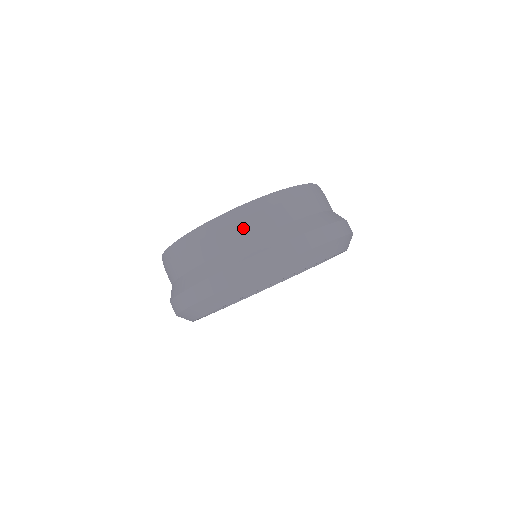
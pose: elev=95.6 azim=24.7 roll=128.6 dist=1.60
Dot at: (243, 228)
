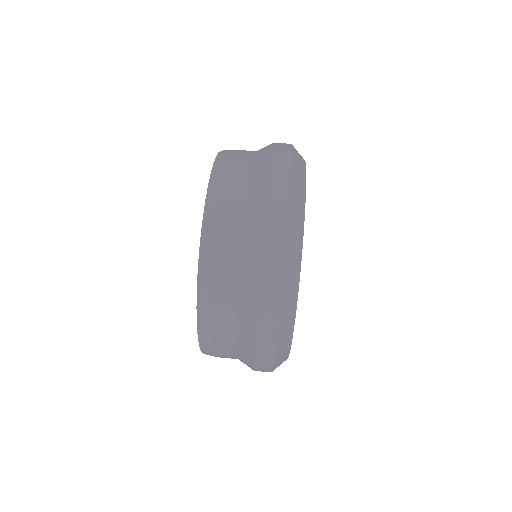
Dot at: (222, 330)
